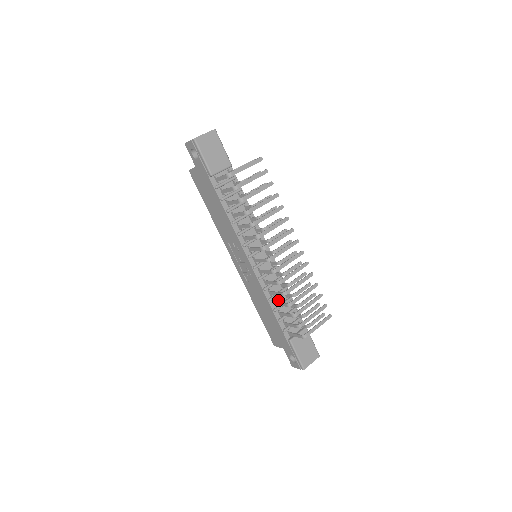
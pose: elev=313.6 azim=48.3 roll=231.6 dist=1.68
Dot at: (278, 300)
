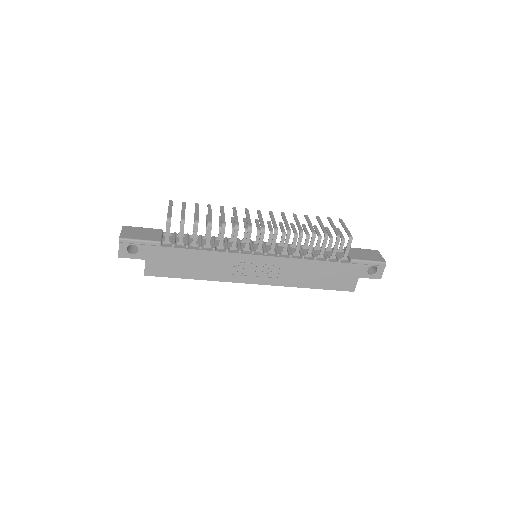
Dot at: occluded
